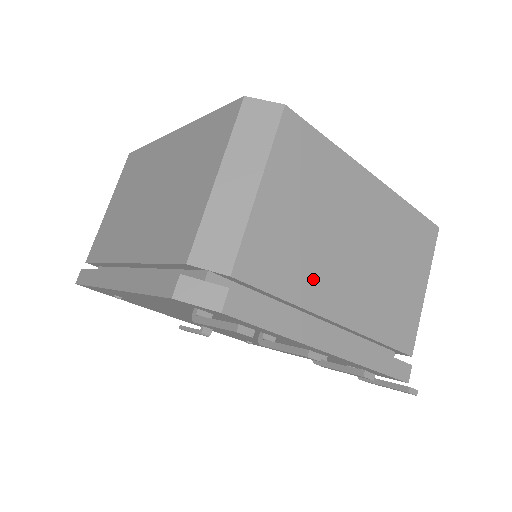
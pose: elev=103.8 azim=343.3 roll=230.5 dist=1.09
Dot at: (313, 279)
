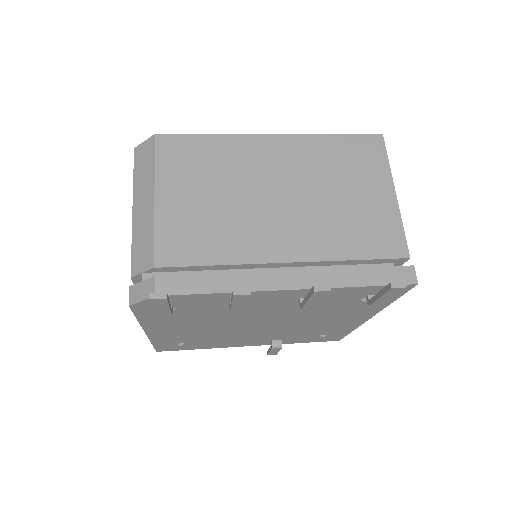
Dot at: (240, 238)
